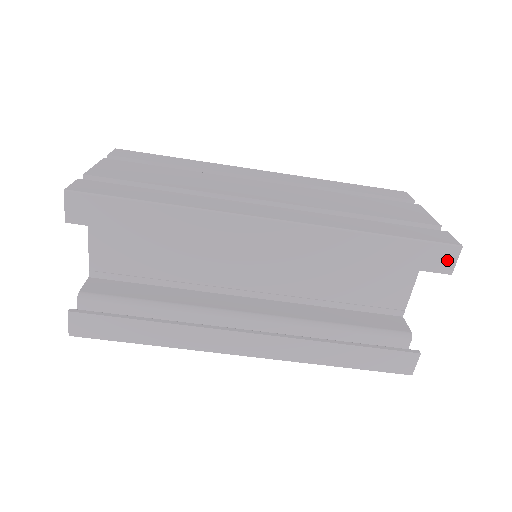
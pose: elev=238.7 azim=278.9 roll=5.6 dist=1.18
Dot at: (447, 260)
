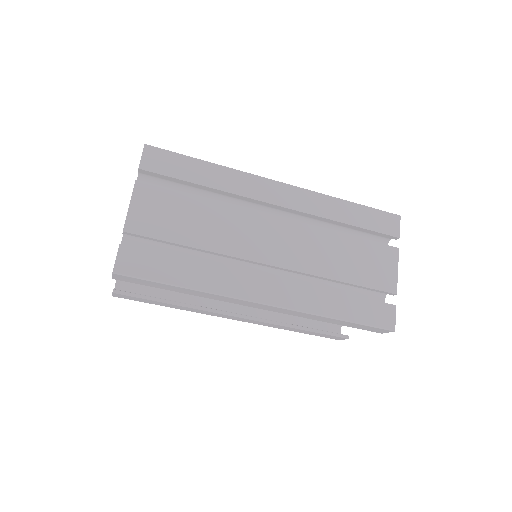
Dot at: (382, 331)
